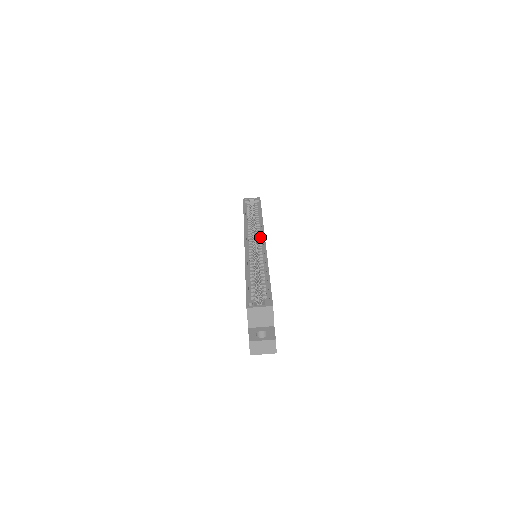
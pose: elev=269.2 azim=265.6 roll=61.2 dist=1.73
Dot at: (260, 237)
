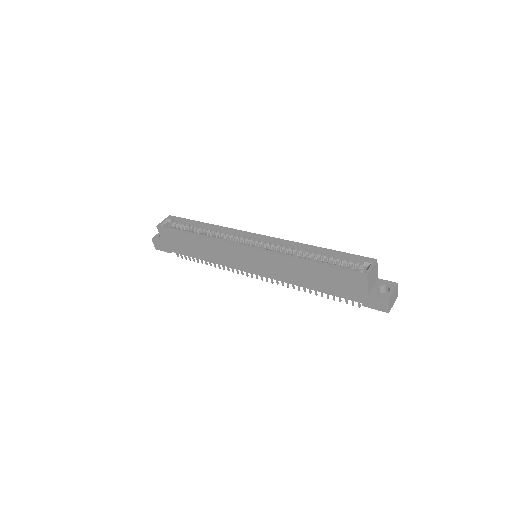
Dot at: (244, 237)
